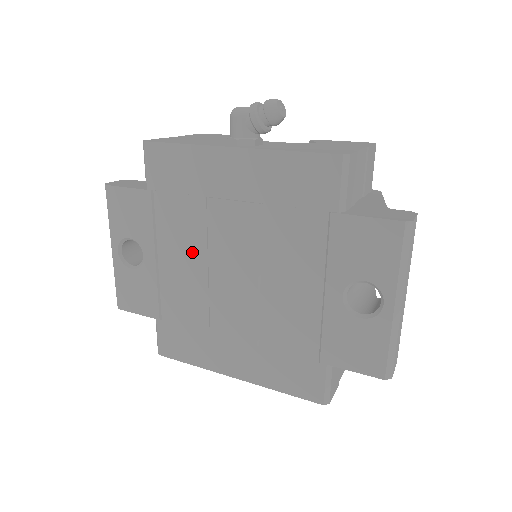
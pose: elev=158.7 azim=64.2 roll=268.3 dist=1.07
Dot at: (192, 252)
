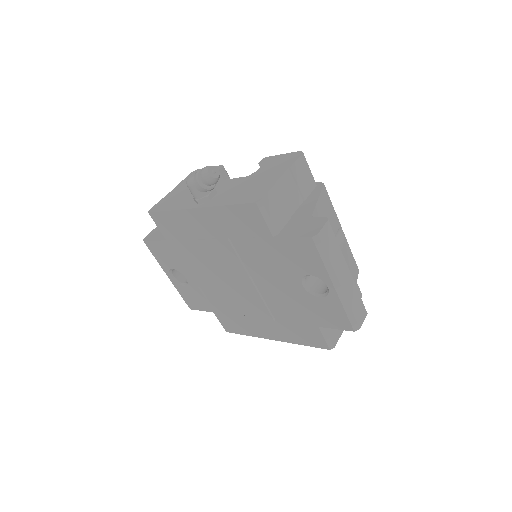
Dot at: (209, 272)
